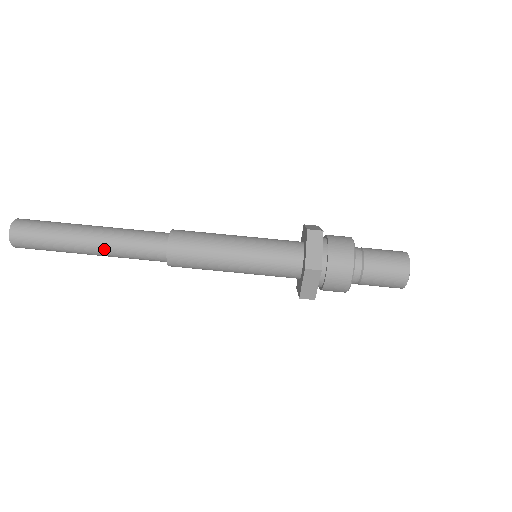
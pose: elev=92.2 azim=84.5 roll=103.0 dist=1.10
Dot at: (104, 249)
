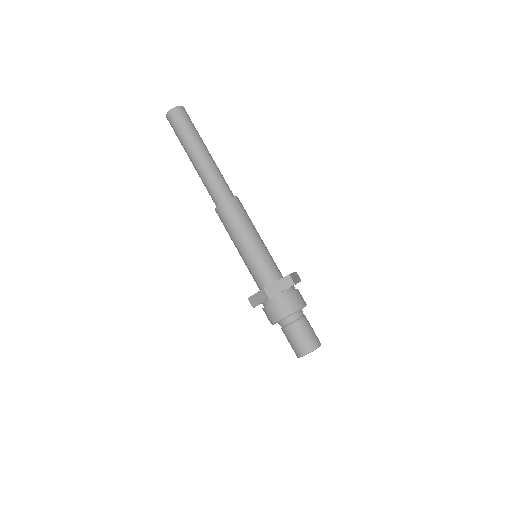
Dot at: (207, 162)
